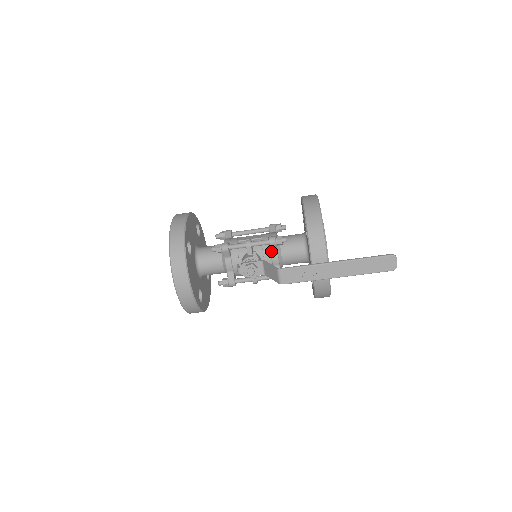
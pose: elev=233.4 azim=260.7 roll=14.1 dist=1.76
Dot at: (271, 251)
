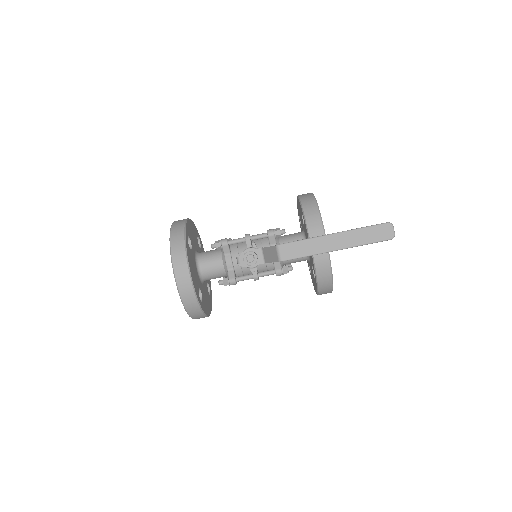
Dot at: (270, 244)
